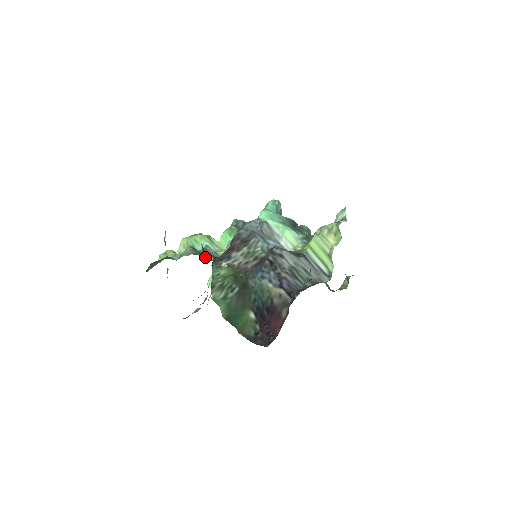
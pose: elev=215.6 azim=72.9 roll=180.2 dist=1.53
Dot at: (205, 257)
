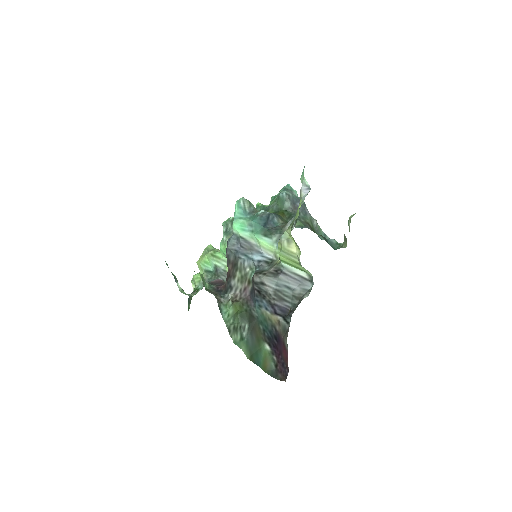
Dot at: (218, 280)
